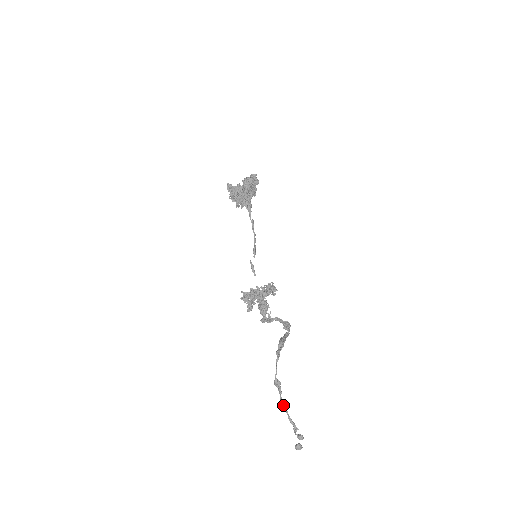
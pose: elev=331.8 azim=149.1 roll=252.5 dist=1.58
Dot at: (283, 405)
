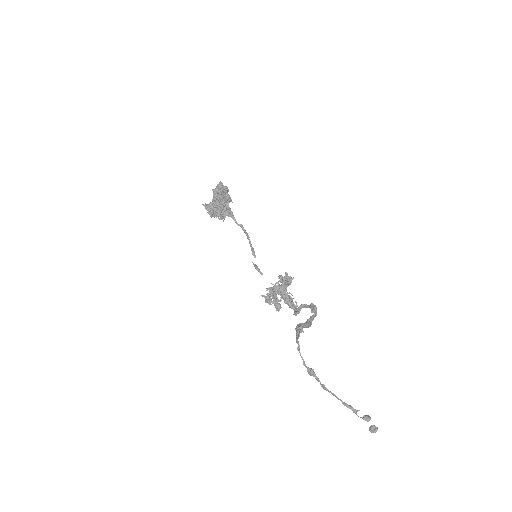
Dot at: (329, 392)
